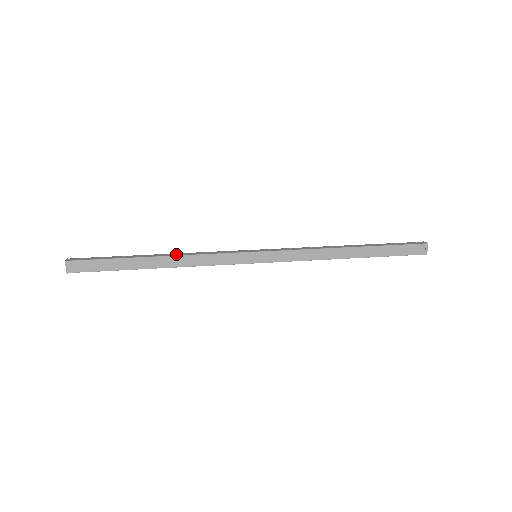
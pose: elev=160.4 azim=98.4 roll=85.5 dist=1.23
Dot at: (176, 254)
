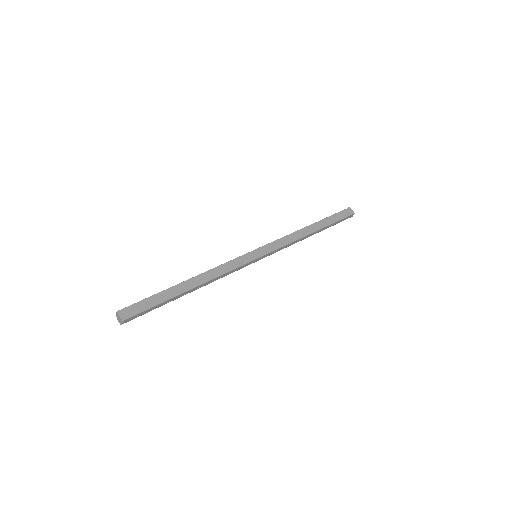
Dot at: (200, 275)
